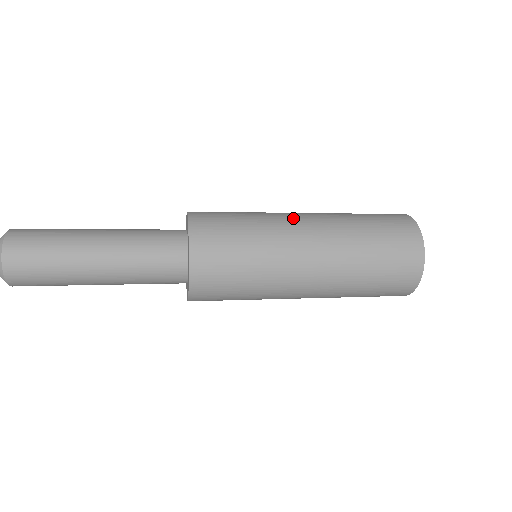
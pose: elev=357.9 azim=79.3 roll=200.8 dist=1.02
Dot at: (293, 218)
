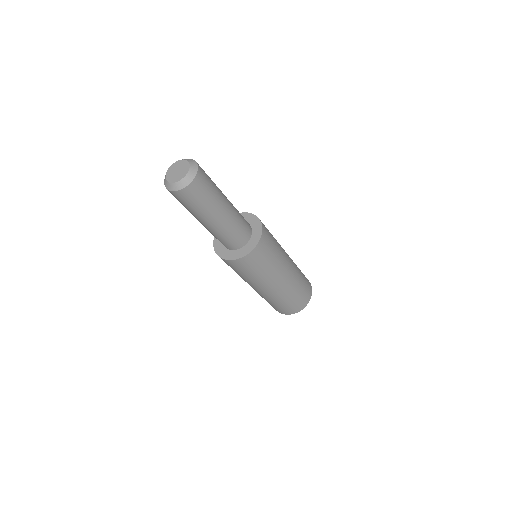
Dot at: occluded
